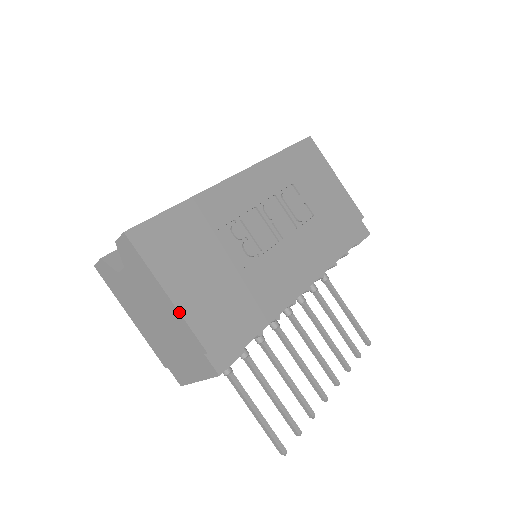
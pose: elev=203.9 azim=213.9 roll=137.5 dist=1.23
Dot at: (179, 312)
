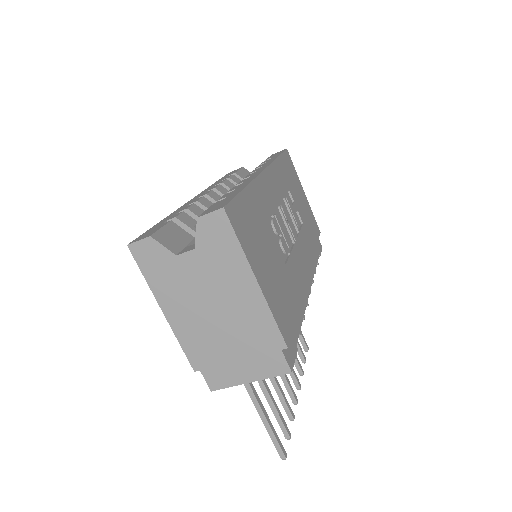
Dot at: (267, 303)
